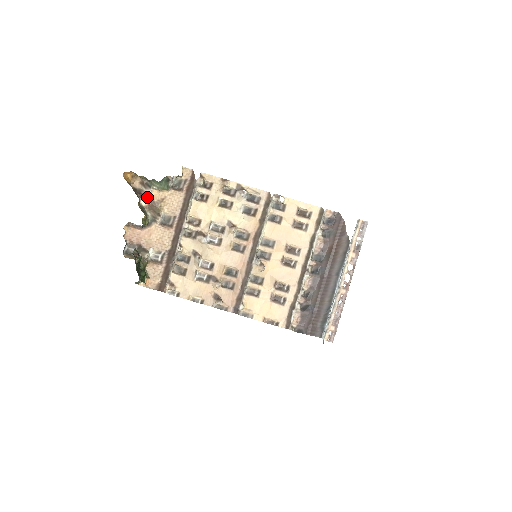
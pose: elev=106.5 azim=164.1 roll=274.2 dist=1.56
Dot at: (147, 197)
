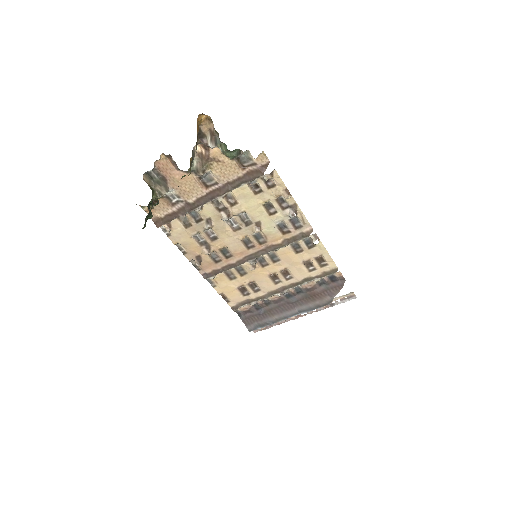
Dot at: (206, 147)
